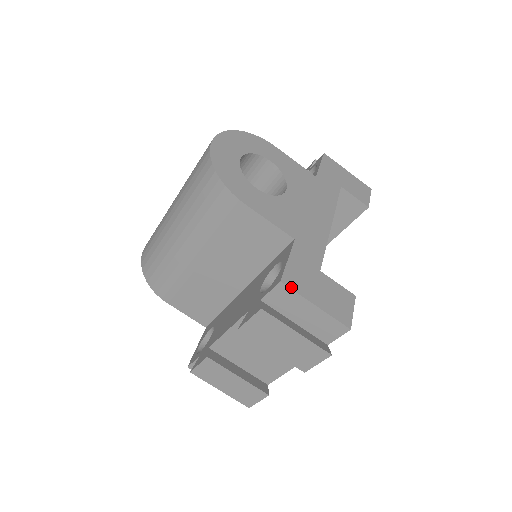
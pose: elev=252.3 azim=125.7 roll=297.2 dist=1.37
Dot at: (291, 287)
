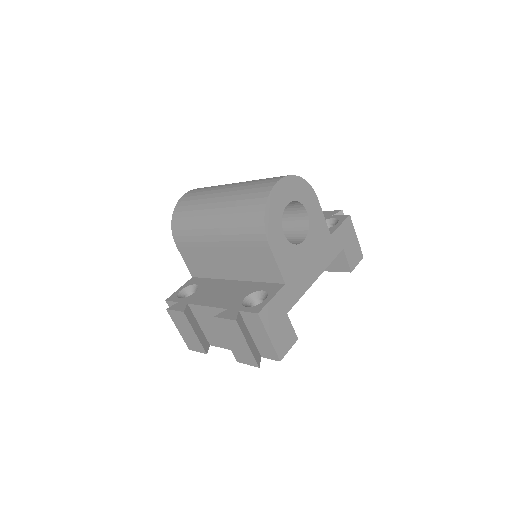
Dot at: (262, 320)
